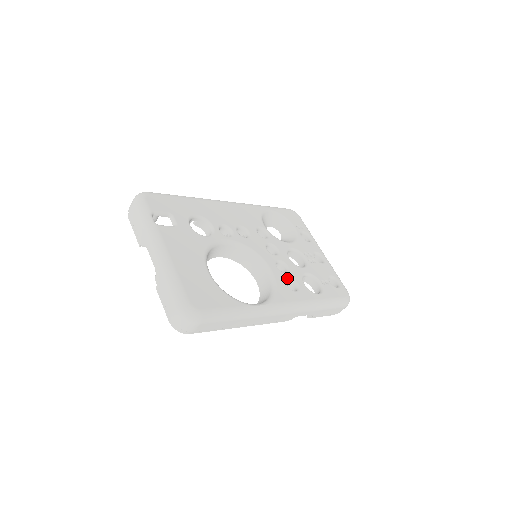
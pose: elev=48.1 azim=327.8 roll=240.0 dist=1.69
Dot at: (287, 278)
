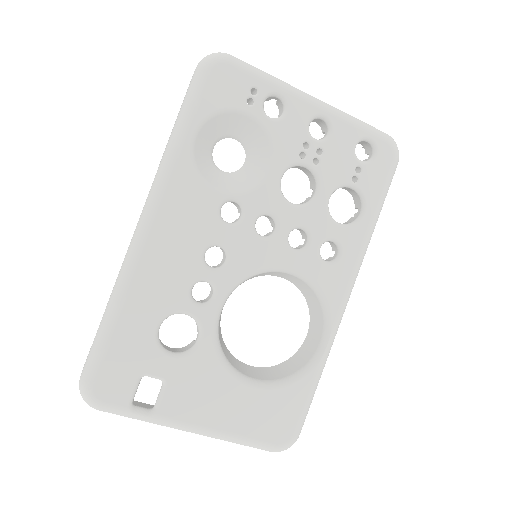
Dot at: (318, 251)
